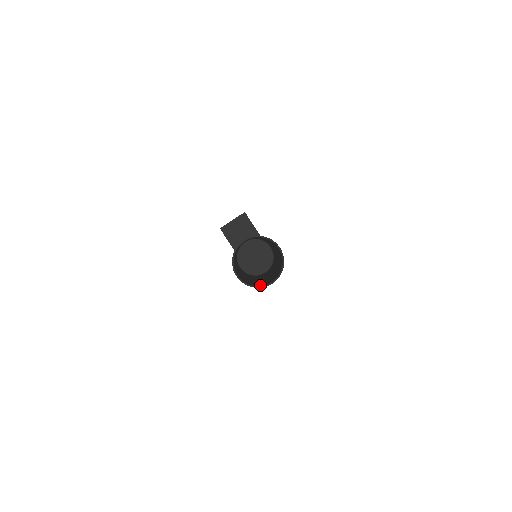
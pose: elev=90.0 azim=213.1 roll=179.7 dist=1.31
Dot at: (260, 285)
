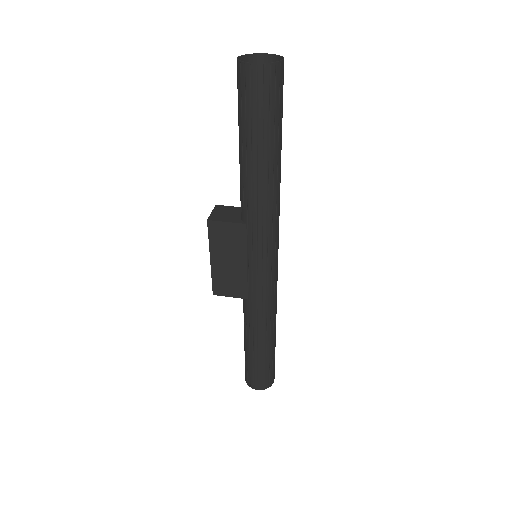
Dot at: (278, 72)
